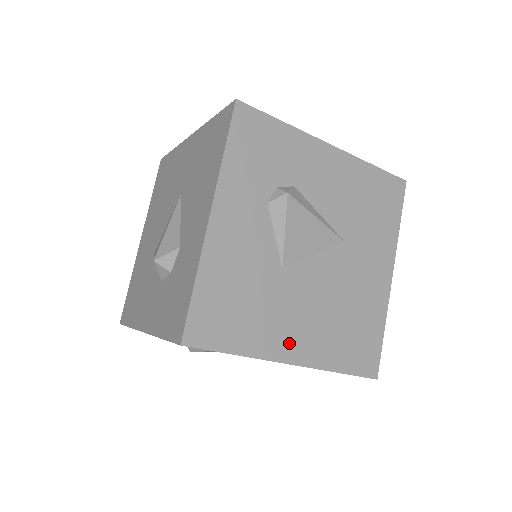
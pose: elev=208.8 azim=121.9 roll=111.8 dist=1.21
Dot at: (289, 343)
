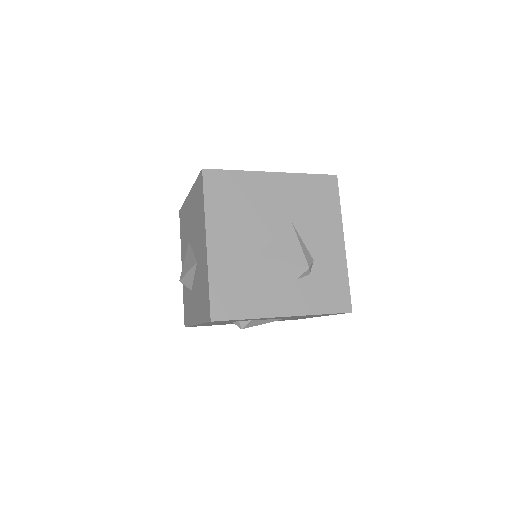
Dot at: occluded
